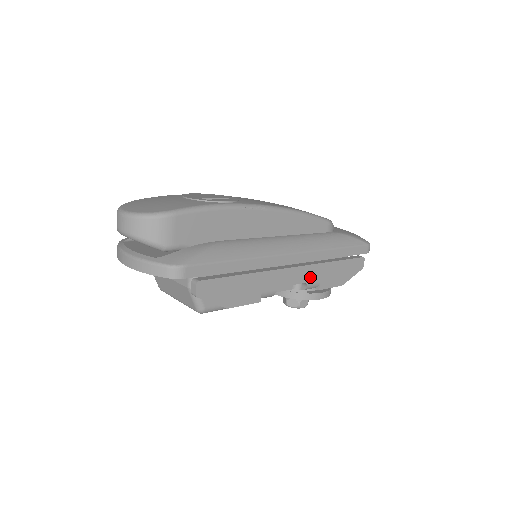
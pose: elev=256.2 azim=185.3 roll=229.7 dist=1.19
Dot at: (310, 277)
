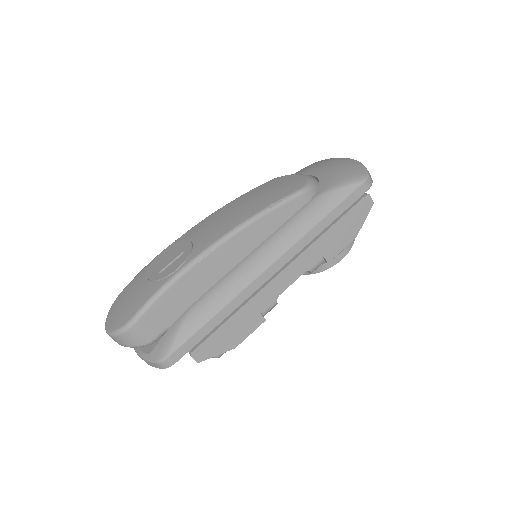
Dot at: (308, 263)
